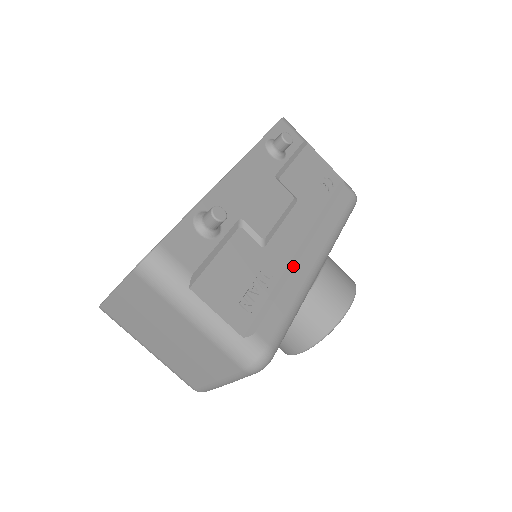
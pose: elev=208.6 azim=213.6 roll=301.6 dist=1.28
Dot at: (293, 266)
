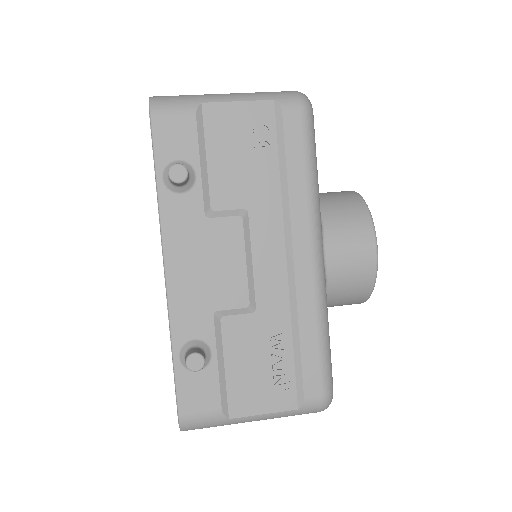
Dot at: (294, 299)
